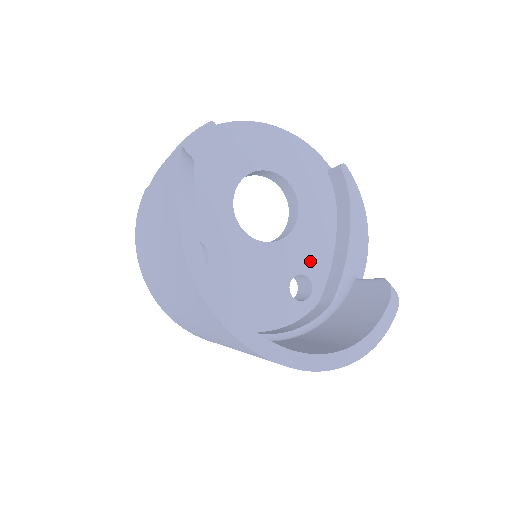
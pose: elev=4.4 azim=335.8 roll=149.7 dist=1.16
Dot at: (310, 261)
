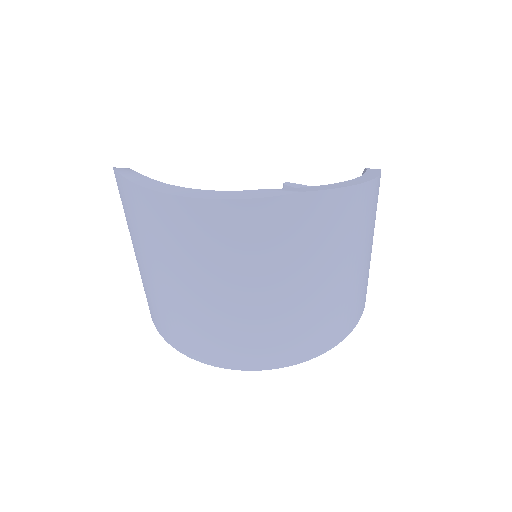
Dot at: occluded
